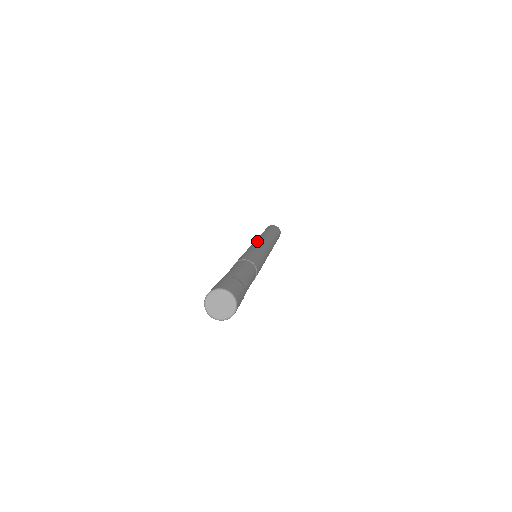
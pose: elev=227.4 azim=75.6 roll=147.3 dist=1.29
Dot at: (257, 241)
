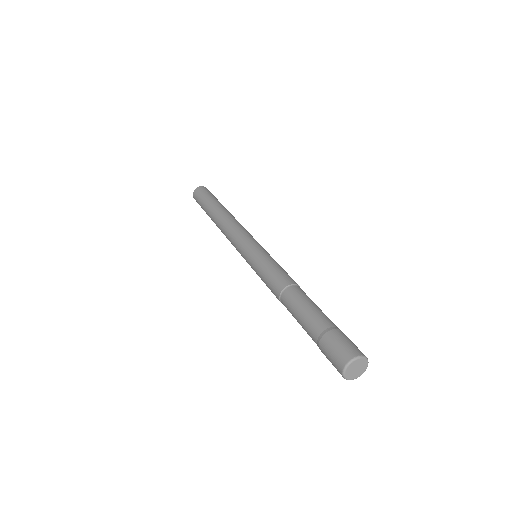
Dot at: (249, 234)
